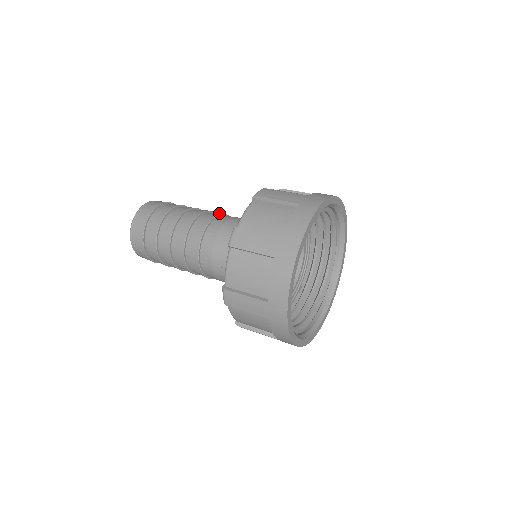
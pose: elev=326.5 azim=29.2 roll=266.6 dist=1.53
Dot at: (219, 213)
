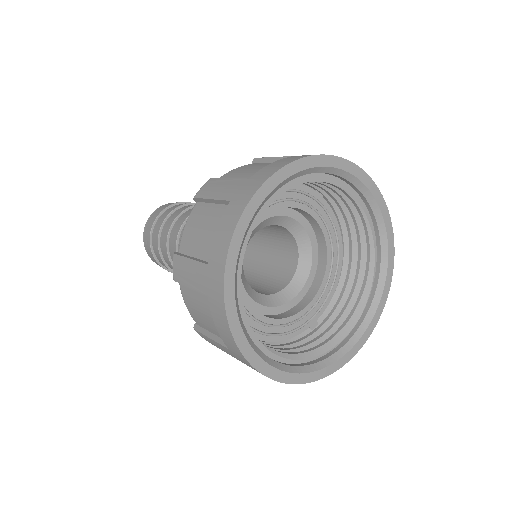
Dot at: occluded
